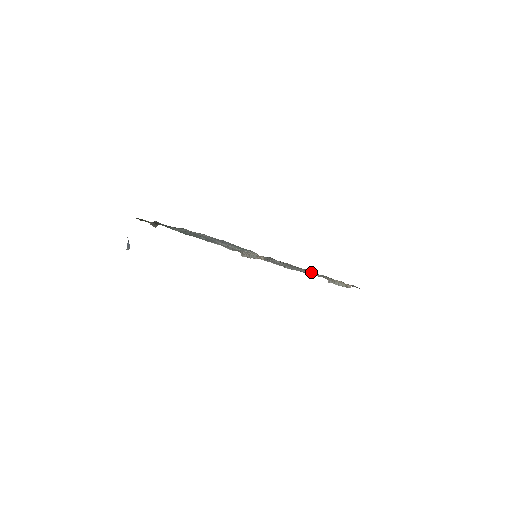
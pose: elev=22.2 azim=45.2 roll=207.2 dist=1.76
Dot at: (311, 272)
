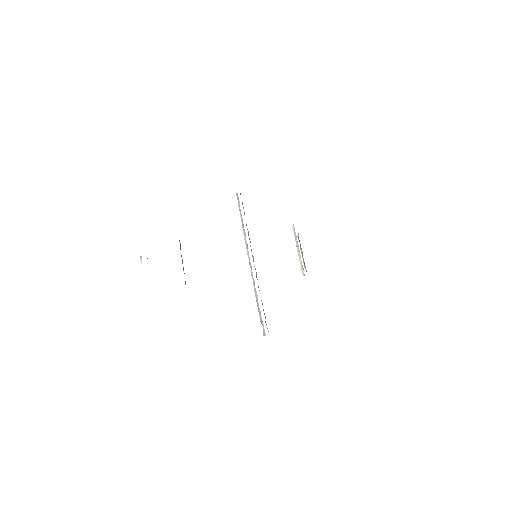
Dot at: occluded
